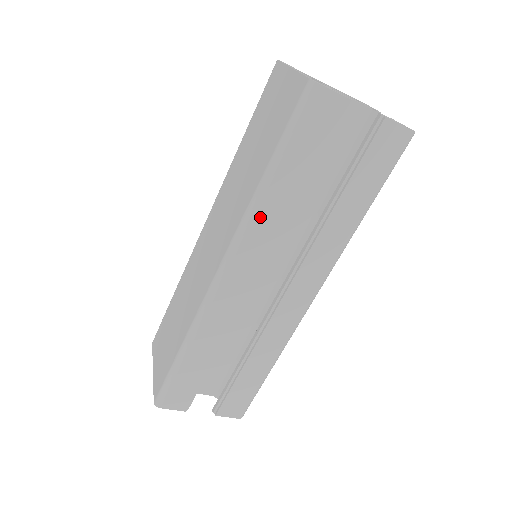
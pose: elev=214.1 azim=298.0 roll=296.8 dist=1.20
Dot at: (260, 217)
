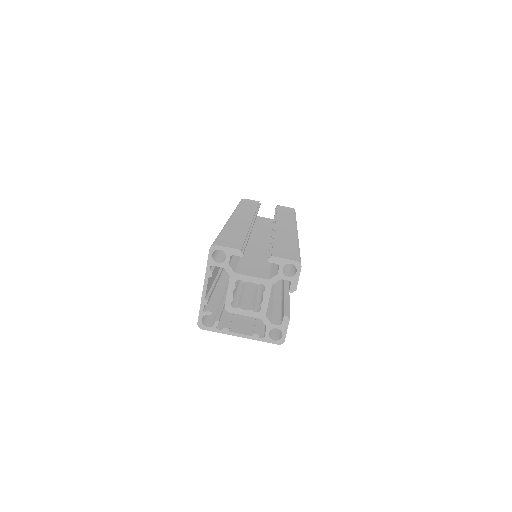
Dot at: occluded
